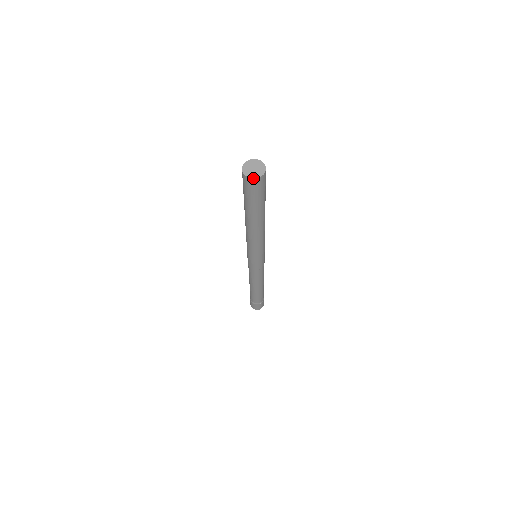
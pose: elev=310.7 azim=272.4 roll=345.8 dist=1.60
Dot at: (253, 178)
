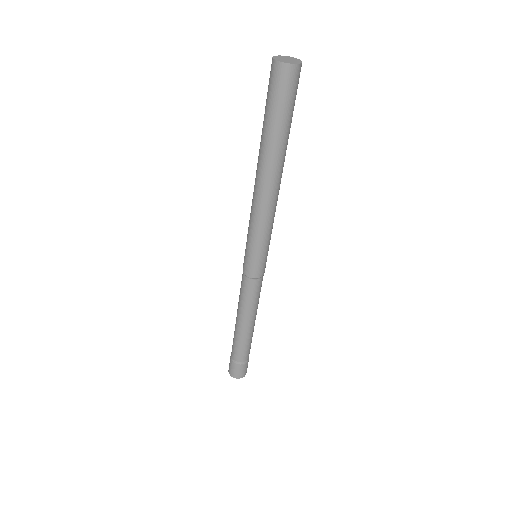
Dot at: (277, 61)
